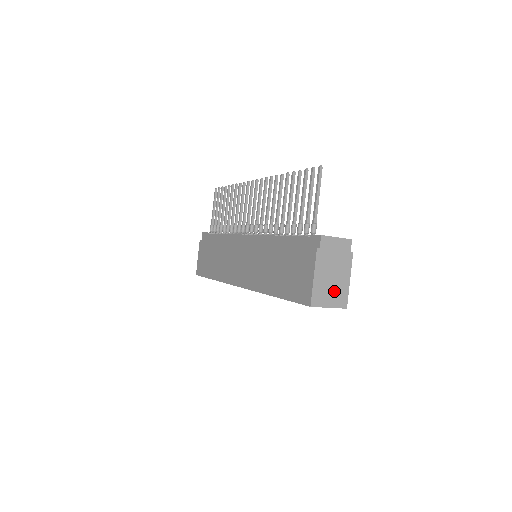
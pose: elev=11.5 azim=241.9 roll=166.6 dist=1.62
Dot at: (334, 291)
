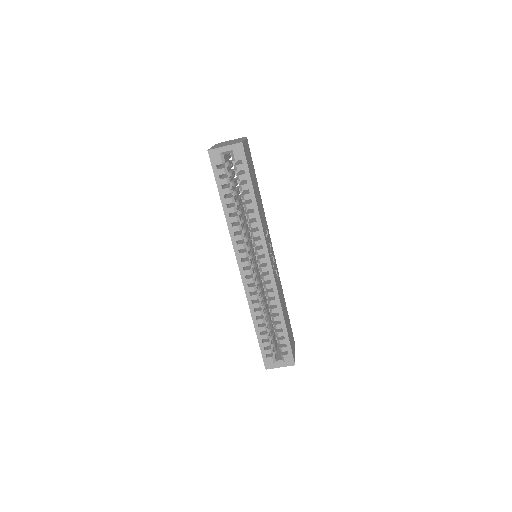
Dot at: occluded
